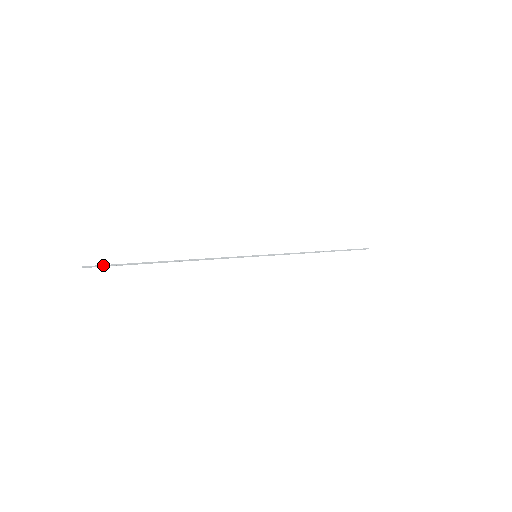
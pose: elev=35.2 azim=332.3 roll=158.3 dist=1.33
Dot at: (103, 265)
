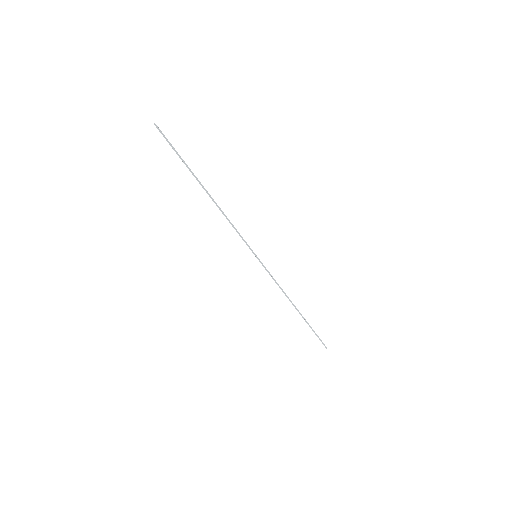
Dot at: occluded
